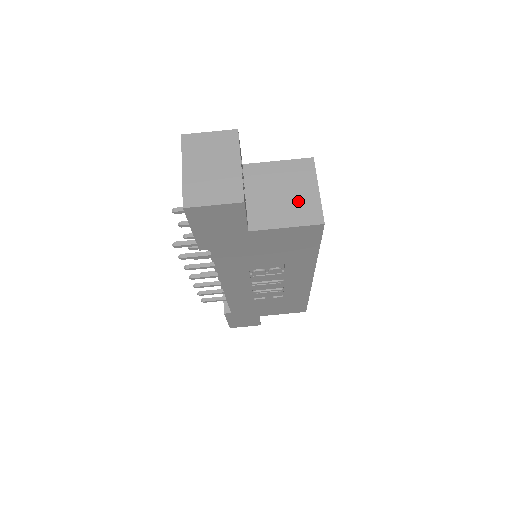
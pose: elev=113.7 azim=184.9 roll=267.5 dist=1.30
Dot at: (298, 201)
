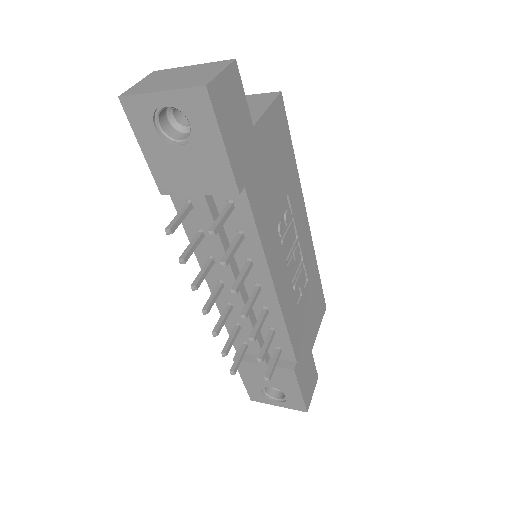
Dot at: occluded
